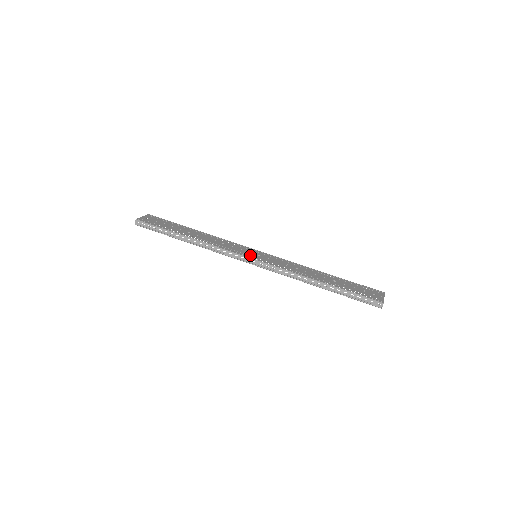
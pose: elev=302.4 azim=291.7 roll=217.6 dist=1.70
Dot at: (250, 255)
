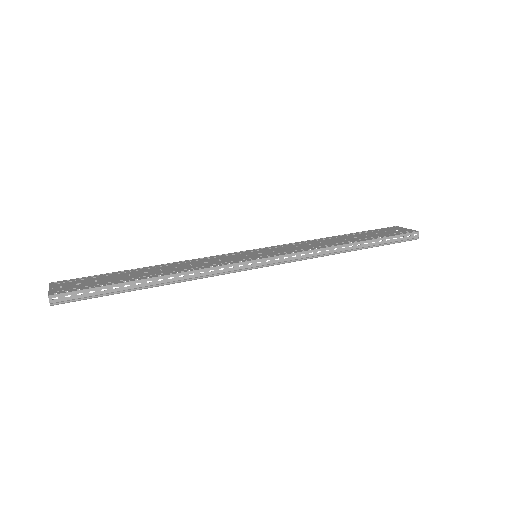
Dot at: (253, 257)
